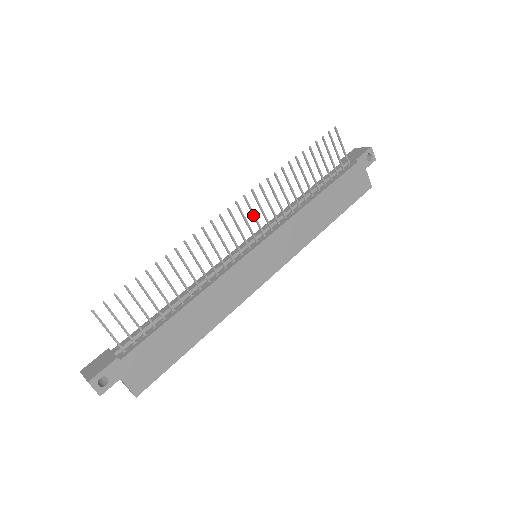
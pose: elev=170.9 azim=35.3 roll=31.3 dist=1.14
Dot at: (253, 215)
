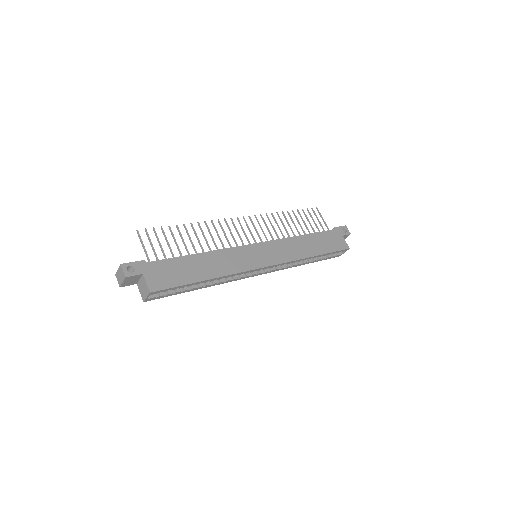
Dot at: (255, 228)
